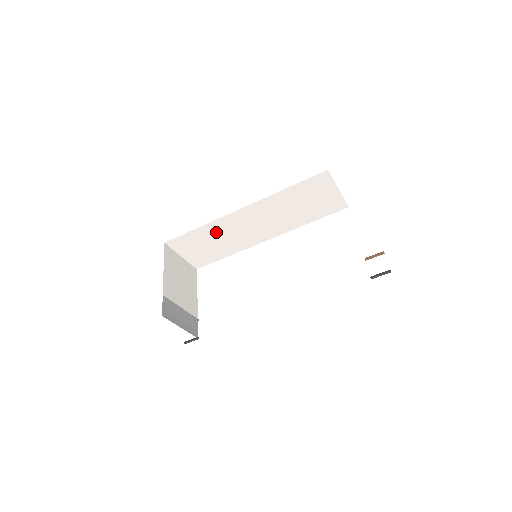
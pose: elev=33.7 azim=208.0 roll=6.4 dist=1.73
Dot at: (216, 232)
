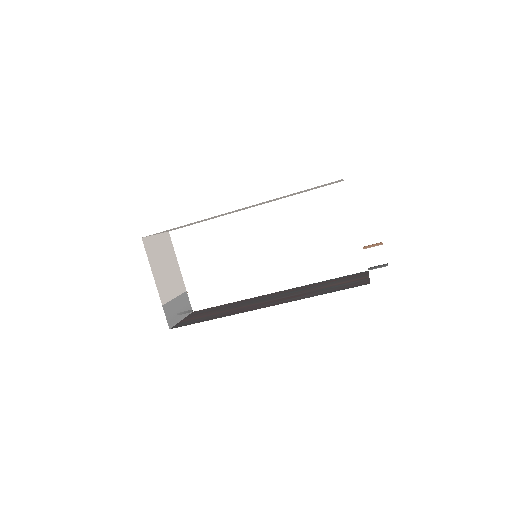
Dot at: occluded
